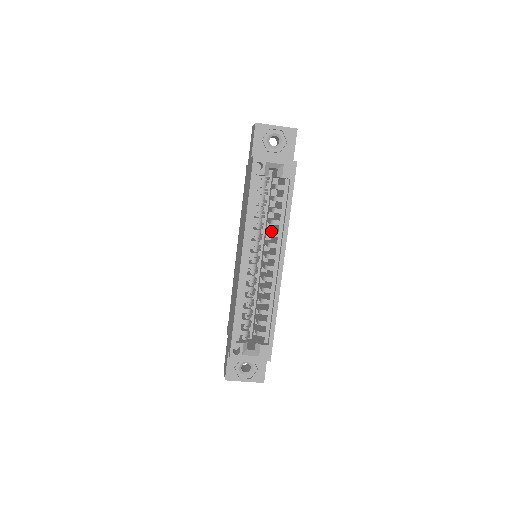
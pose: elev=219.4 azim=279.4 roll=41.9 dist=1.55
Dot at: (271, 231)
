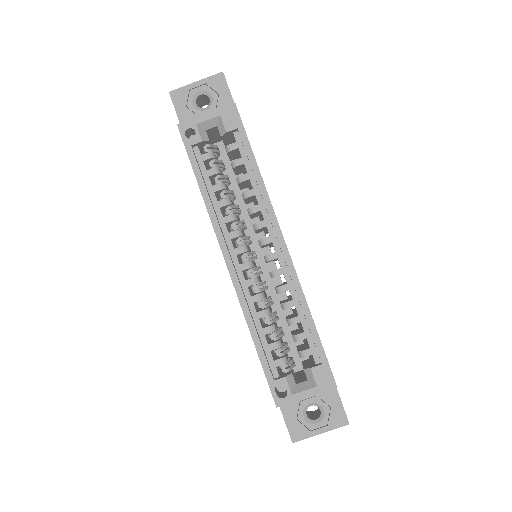
Dot at: (248, 208)
